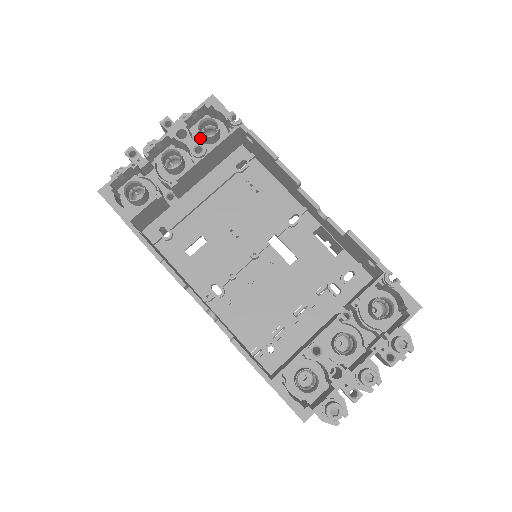
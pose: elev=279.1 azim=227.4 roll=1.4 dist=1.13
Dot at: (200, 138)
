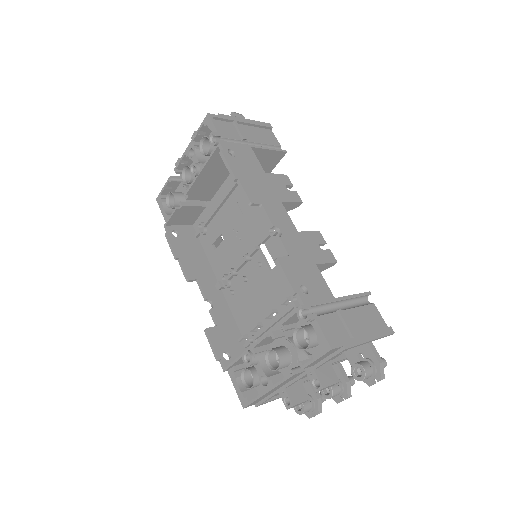
Dot at: occluded
